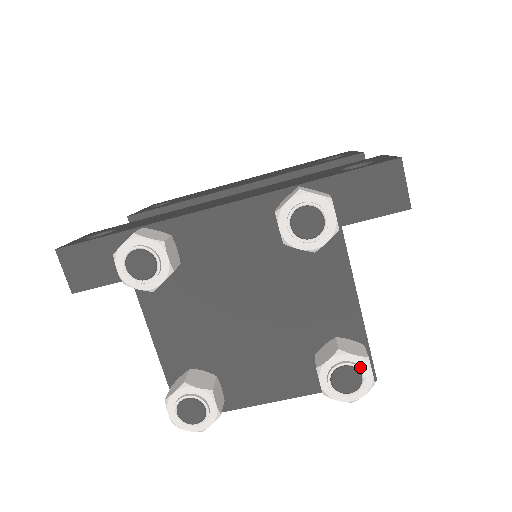
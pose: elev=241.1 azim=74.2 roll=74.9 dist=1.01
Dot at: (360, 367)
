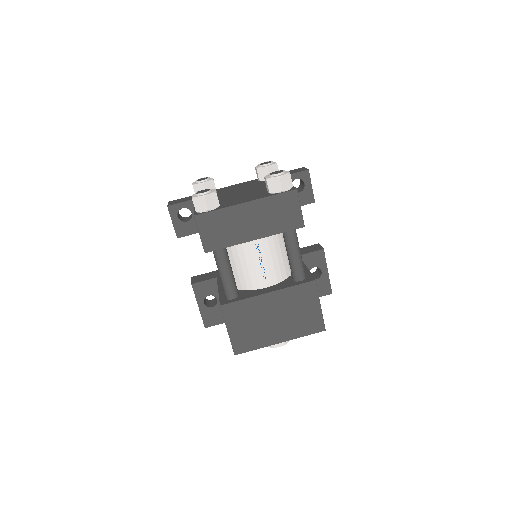
Dot at: occluded
